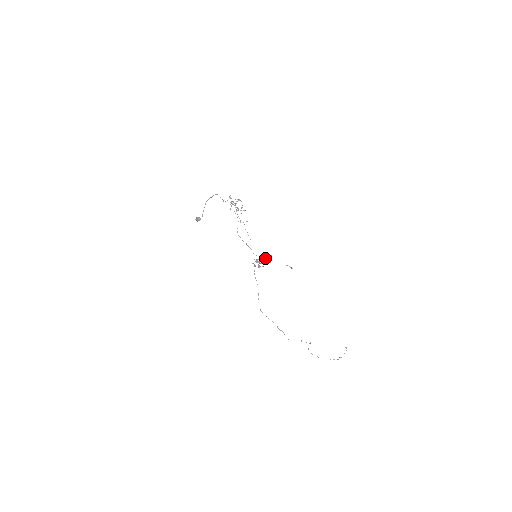
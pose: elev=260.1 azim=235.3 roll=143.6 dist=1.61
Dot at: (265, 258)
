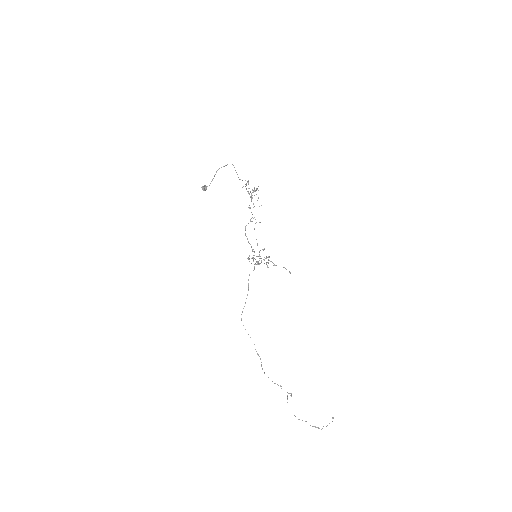
Dot at: occluded
